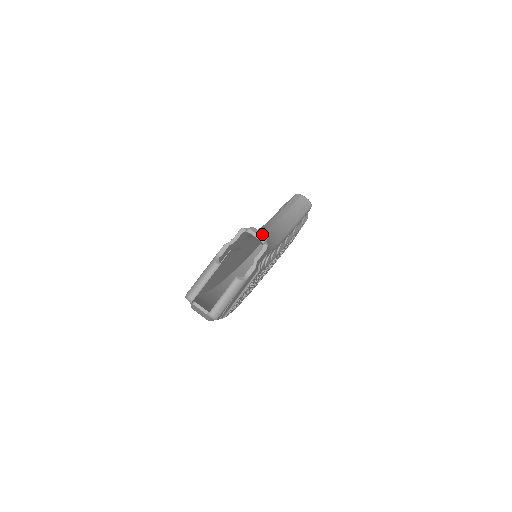
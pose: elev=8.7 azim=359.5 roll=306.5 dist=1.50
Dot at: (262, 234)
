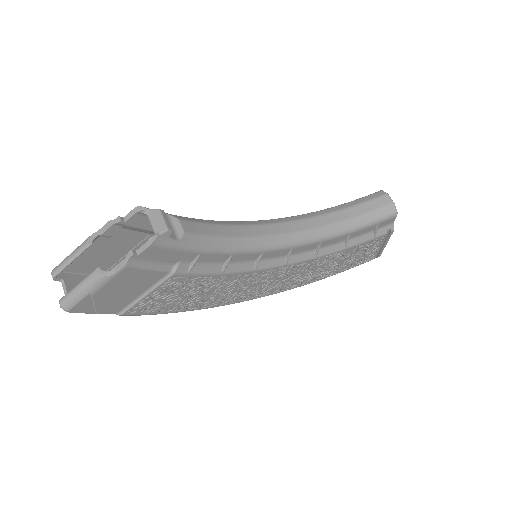
Dot at: (163, 223)
